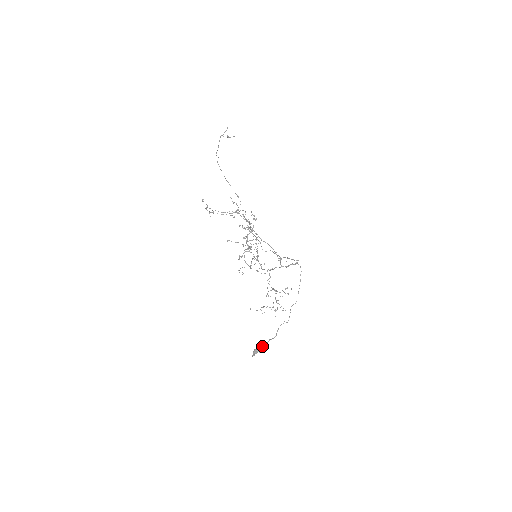
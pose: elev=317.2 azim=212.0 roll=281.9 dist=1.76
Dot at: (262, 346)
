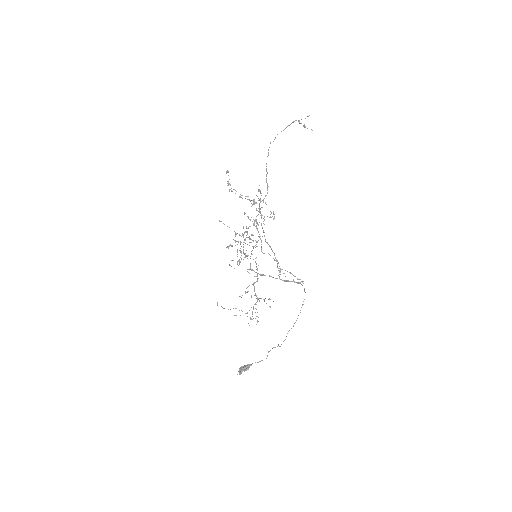
Dot at: (250, 365)
